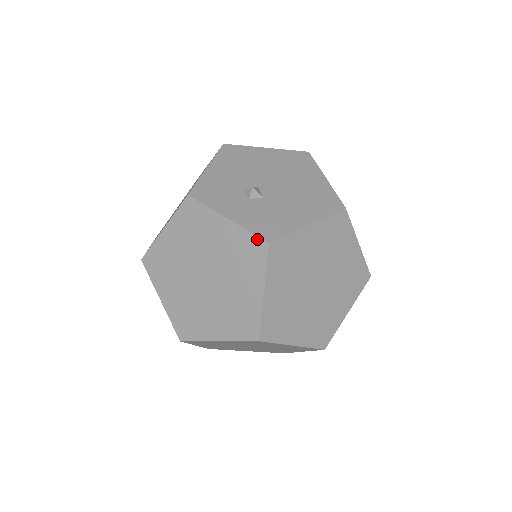
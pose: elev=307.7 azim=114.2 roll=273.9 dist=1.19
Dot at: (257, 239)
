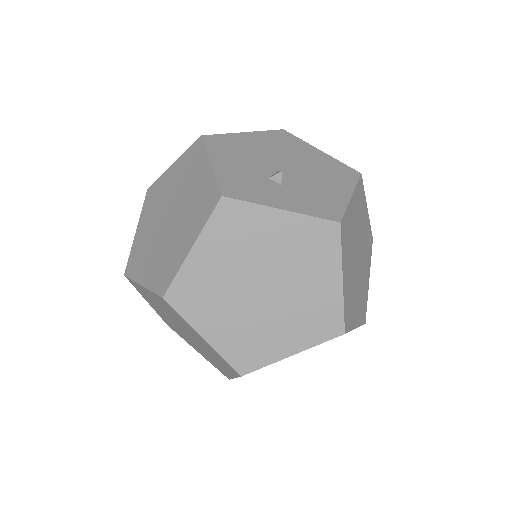
Dot at: (325, 222)
